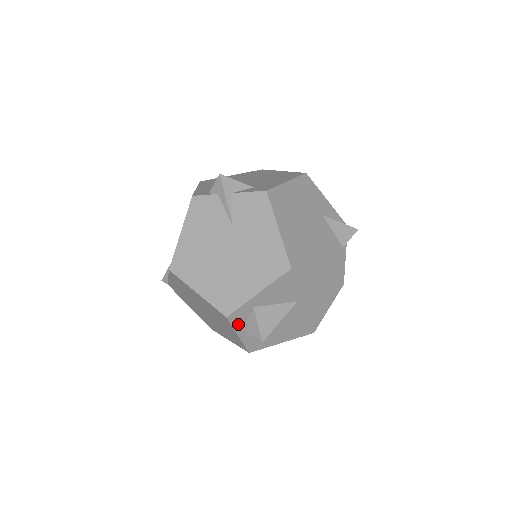
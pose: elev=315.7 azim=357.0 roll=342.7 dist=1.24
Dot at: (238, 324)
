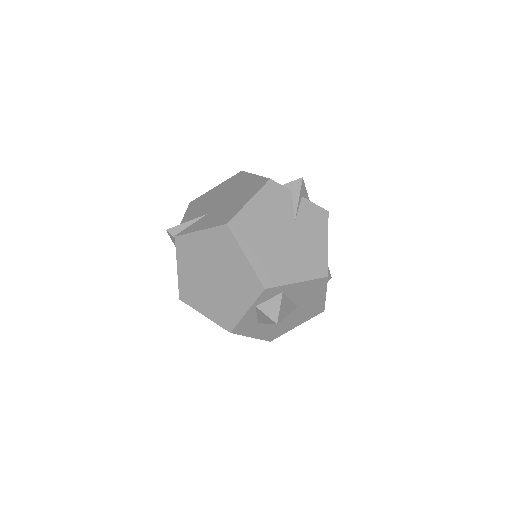
Dot at: (260, 300)
